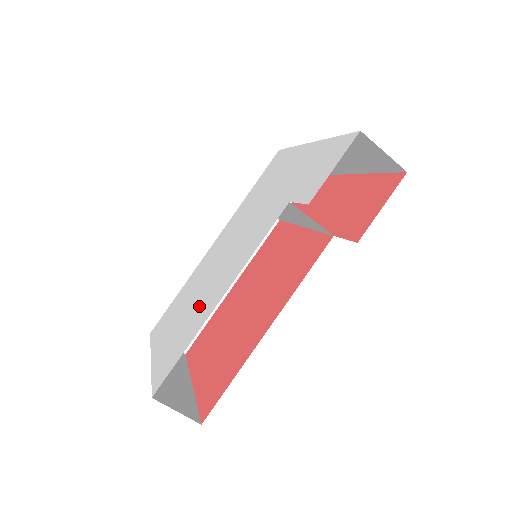
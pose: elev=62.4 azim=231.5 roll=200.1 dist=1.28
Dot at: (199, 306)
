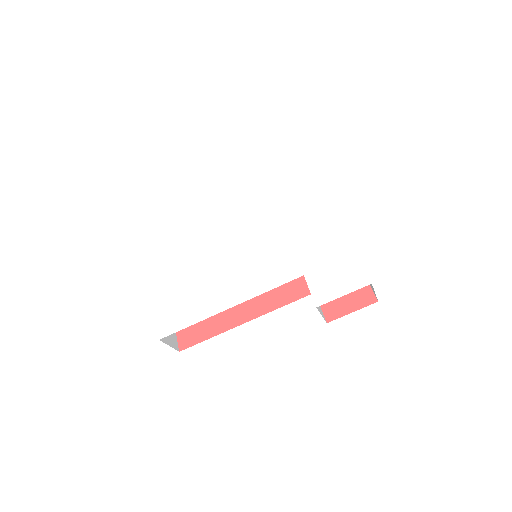
Dot at: (206, 285)
